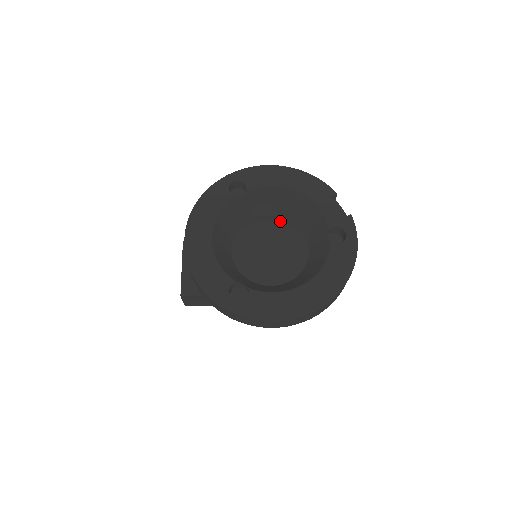
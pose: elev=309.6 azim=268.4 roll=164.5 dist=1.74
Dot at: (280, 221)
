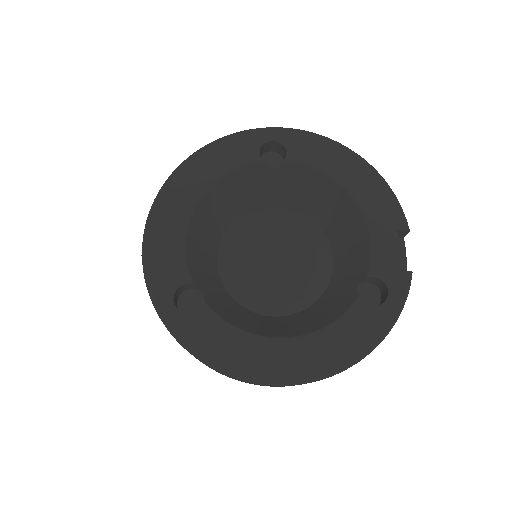
Dot at: (310, 227)
